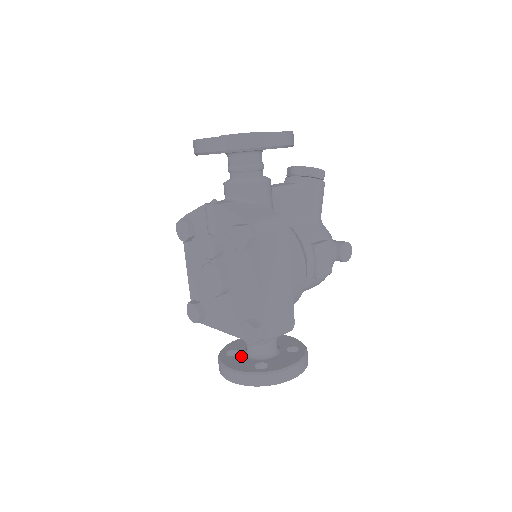
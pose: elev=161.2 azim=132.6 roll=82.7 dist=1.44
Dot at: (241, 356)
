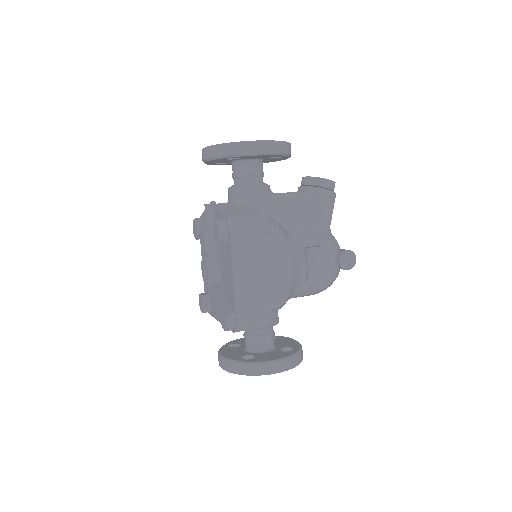
Dot at: (239, 348)
